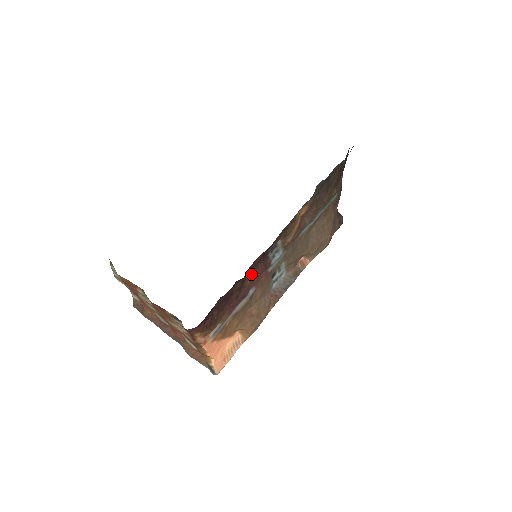
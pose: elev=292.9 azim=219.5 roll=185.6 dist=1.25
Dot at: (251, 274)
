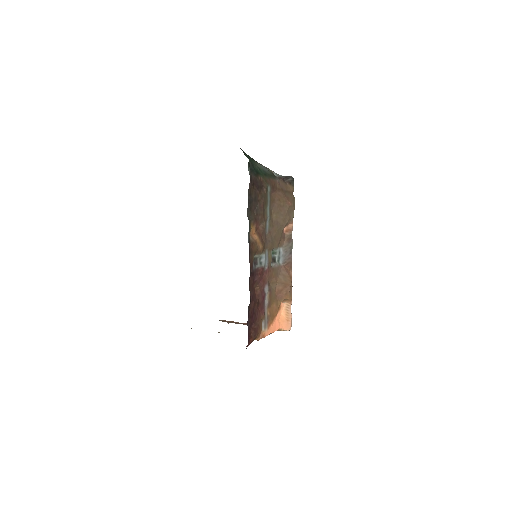
Dot at: (256, 286)
